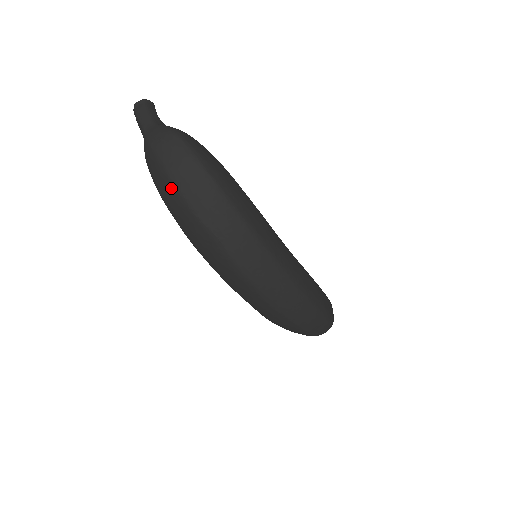
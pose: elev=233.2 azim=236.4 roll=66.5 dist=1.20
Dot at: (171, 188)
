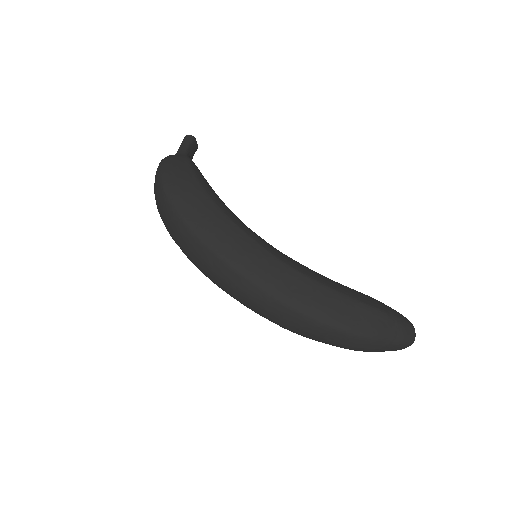
Dot at: occluded
